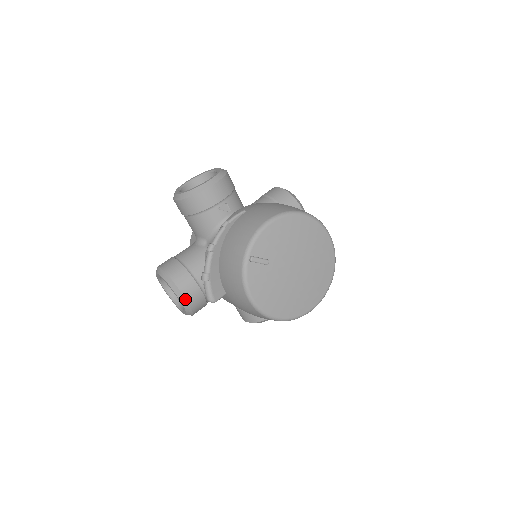
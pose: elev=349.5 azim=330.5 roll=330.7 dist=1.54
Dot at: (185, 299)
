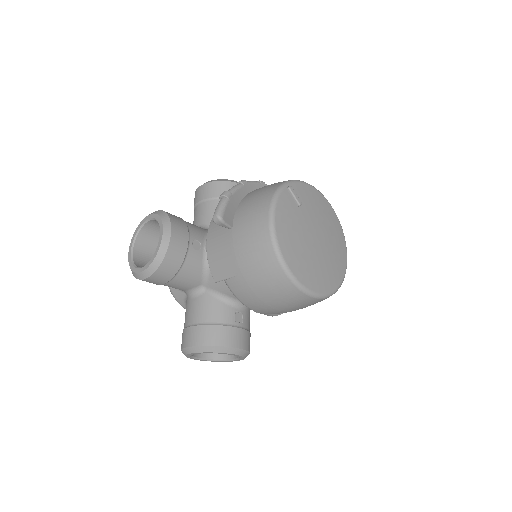
Dot at: (170, 235)
